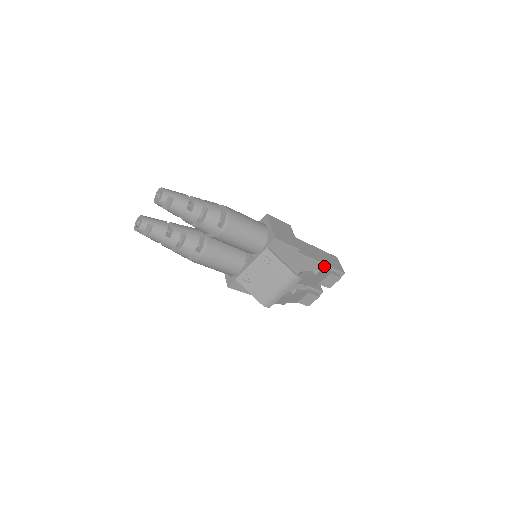
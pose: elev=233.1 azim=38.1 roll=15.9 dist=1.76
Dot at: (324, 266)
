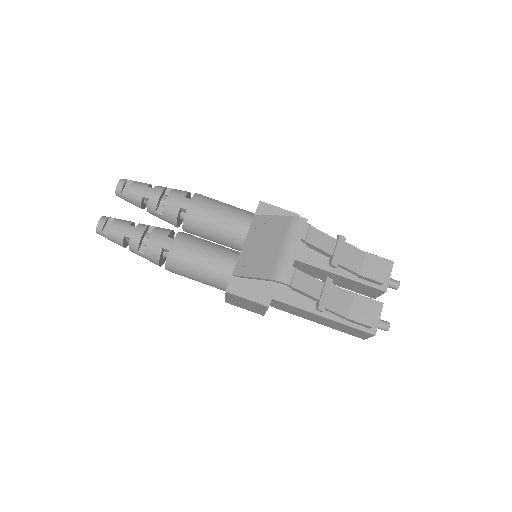
Dot at: occluded
